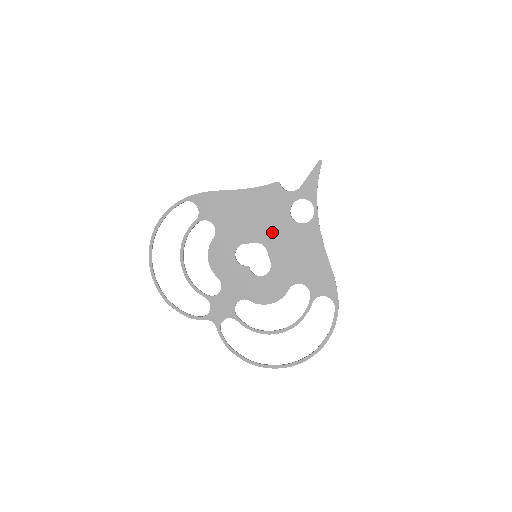
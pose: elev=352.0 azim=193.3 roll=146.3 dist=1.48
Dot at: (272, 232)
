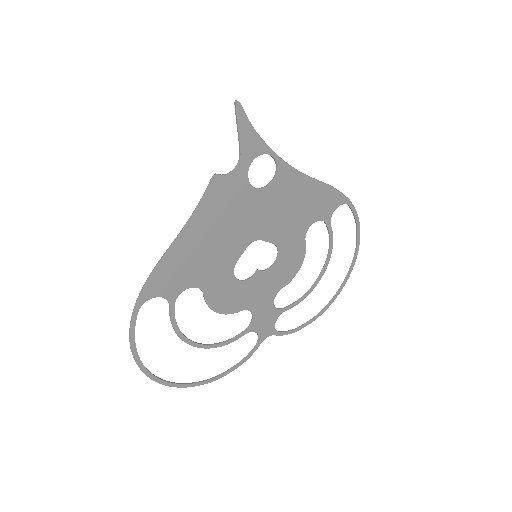
Dot at: (252, 222)
